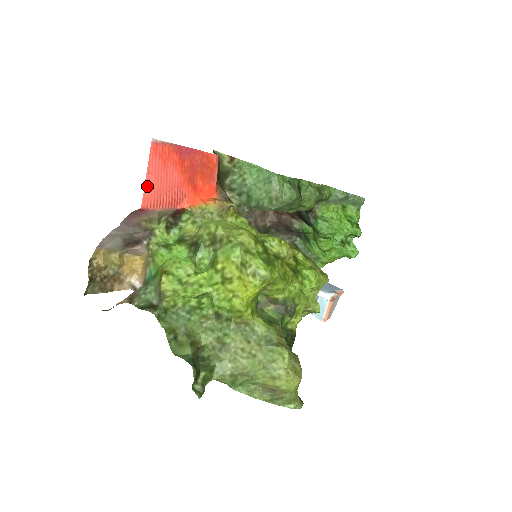
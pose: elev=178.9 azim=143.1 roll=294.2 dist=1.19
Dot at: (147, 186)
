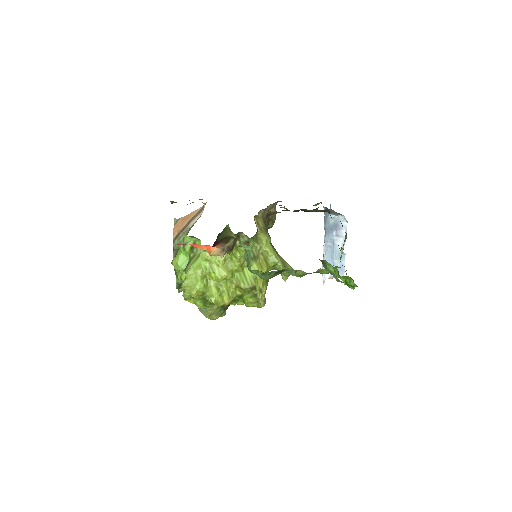
Dot at: occluded
